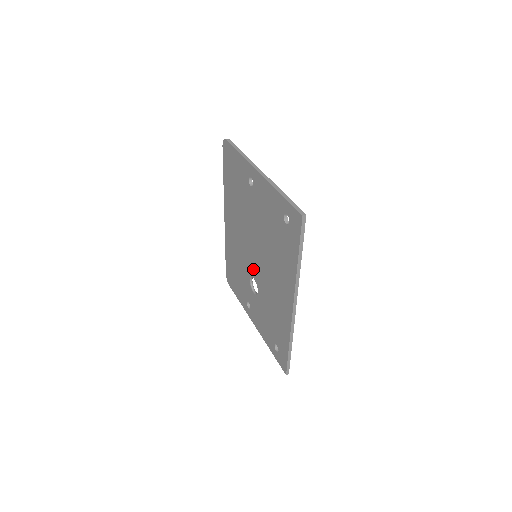
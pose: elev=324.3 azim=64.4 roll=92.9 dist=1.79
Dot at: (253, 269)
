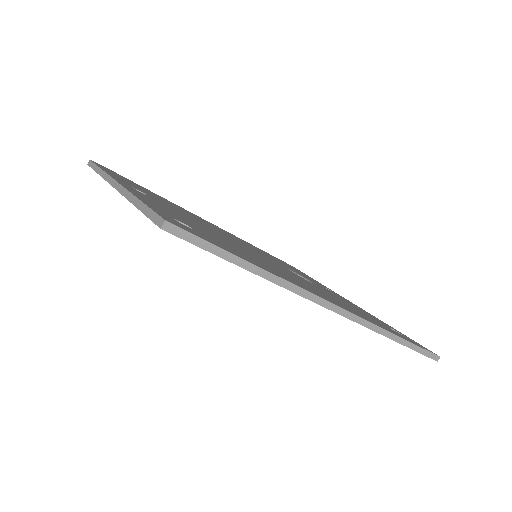
Dot at: occluded
